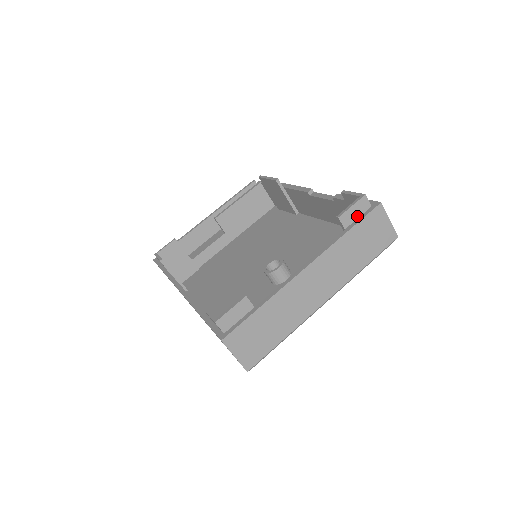
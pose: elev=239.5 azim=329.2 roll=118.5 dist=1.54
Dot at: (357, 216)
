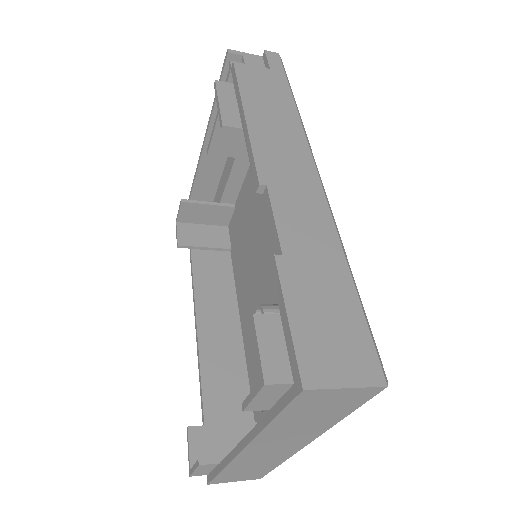
Dot at: (276, 398)
